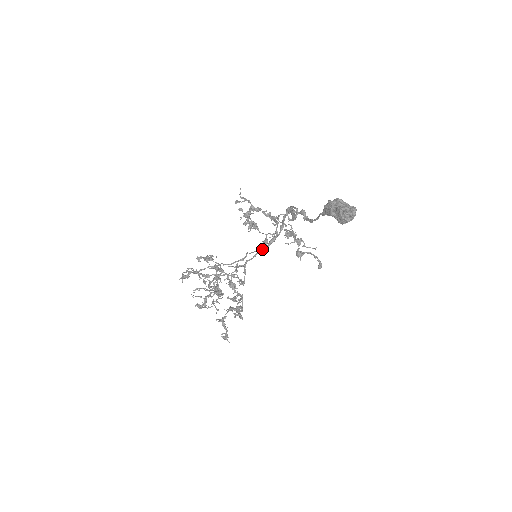
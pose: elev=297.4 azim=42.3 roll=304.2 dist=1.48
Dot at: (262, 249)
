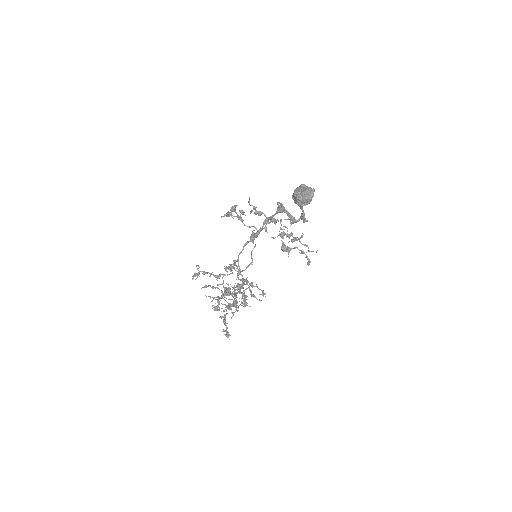
Dot at: (247, 241)
